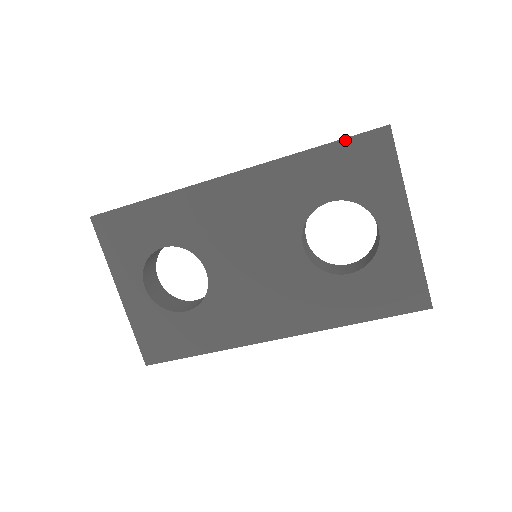
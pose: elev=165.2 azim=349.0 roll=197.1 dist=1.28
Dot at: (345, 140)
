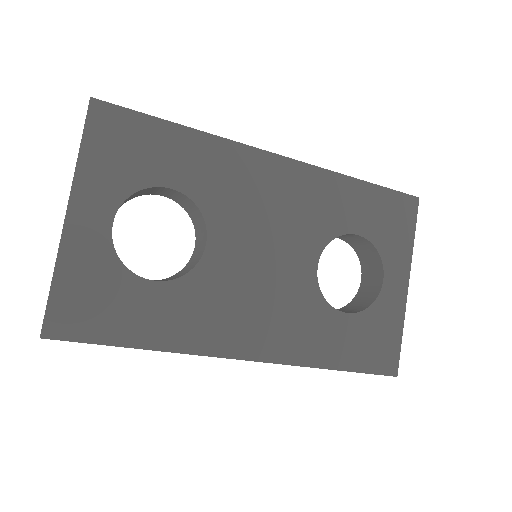
Dot at: (387, 189)
